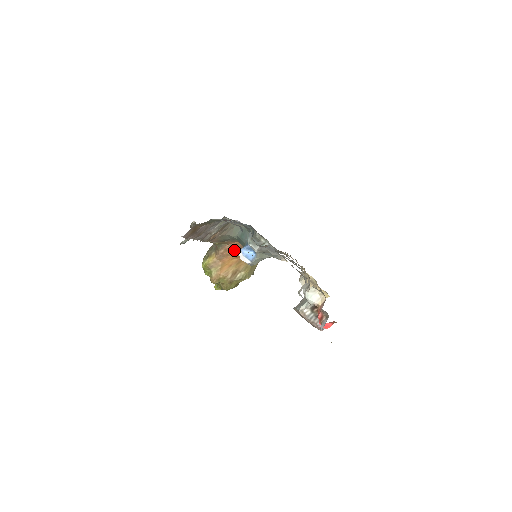
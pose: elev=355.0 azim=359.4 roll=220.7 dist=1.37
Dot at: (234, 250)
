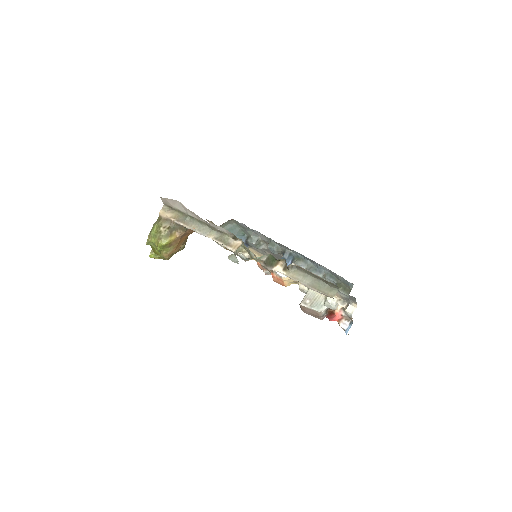
Dot at: occluded
